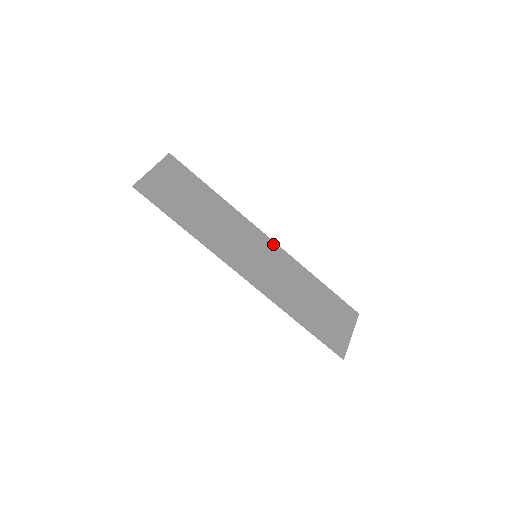
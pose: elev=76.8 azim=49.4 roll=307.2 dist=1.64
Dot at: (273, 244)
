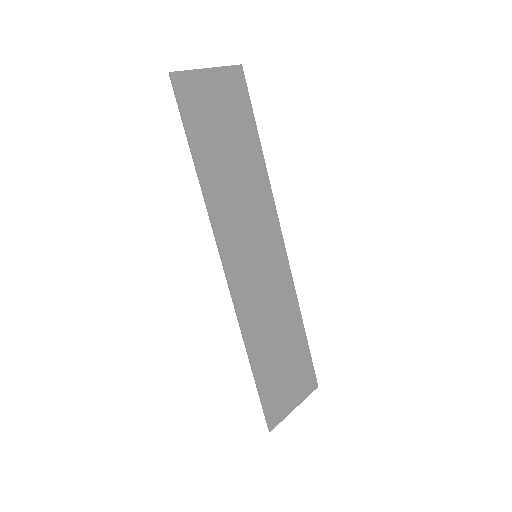
Dot at: (283, 253)
